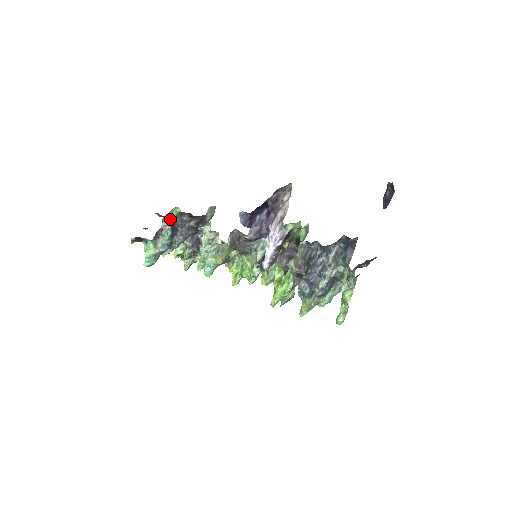
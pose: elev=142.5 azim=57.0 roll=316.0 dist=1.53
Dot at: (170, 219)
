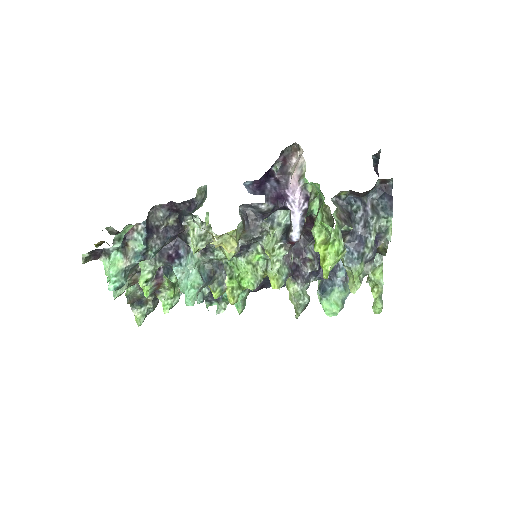
Dot at: occluded
